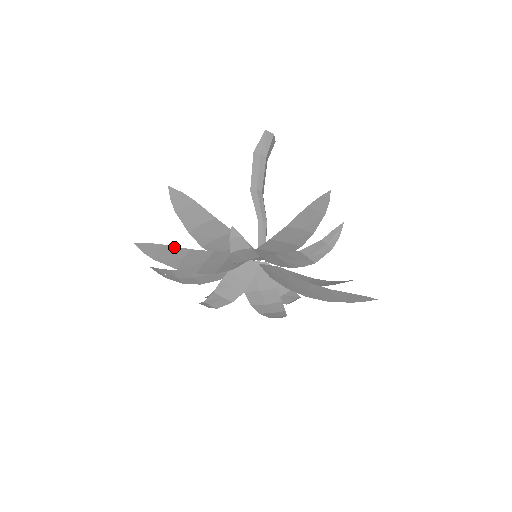
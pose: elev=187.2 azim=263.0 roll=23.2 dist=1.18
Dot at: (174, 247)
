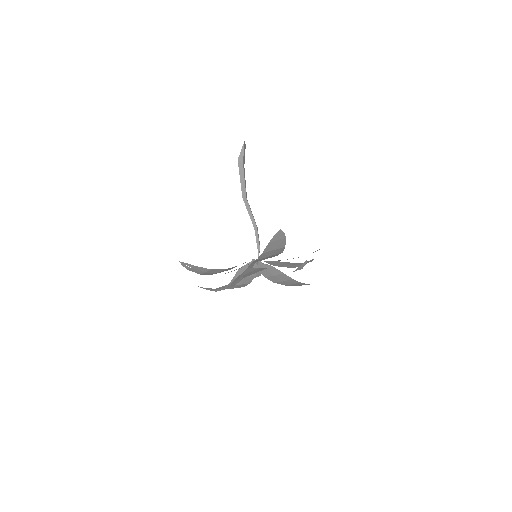
Dot at: (263, 268)
